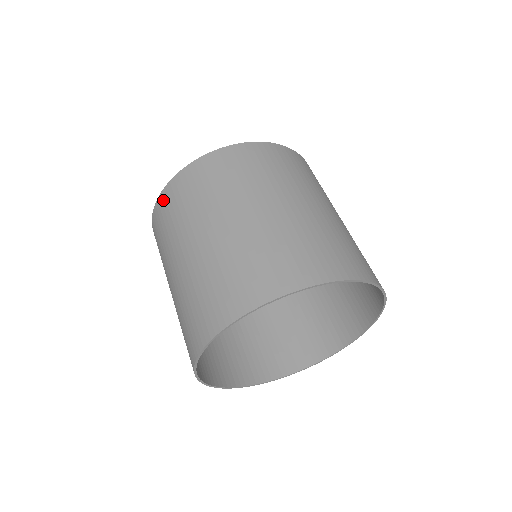
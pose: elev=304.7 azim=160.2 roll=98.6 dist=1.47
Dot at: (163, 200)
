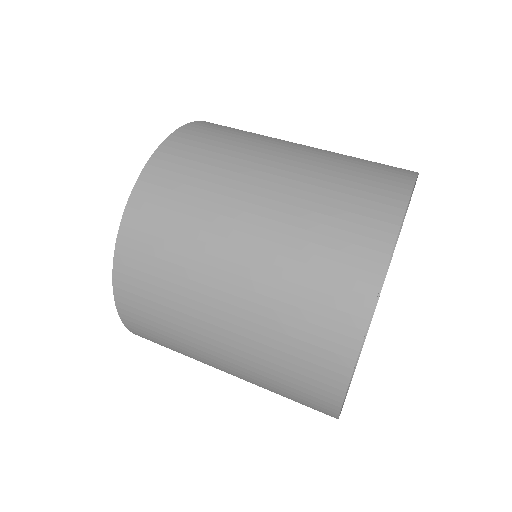
Dot at: (126, 302)
